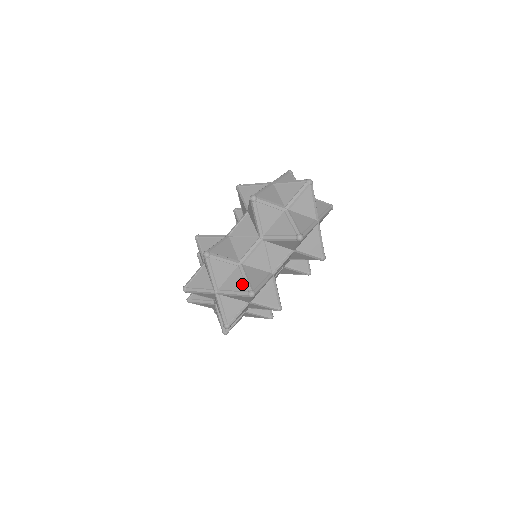
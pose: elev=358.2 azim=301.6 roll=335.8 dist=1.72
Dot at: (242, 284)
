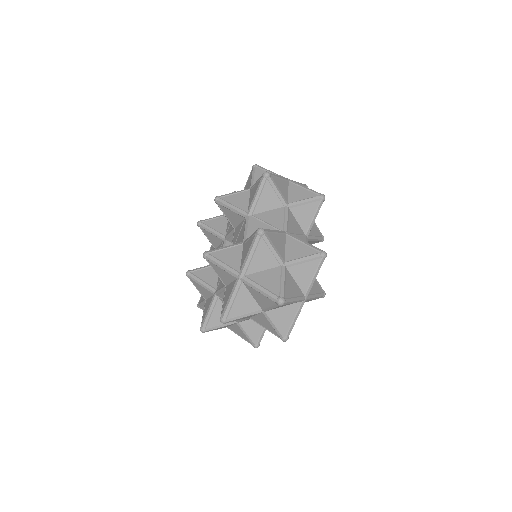
Dot at: (245, 337)
